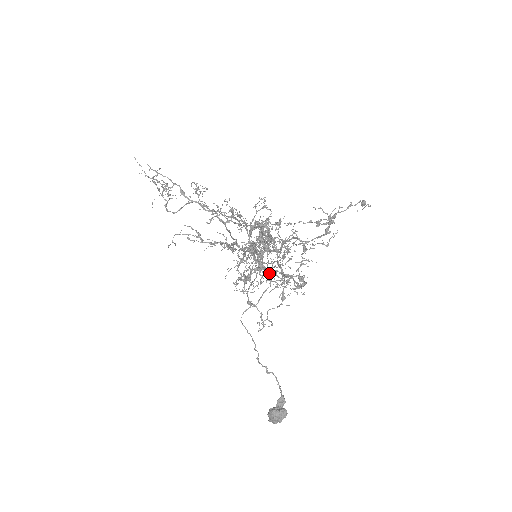
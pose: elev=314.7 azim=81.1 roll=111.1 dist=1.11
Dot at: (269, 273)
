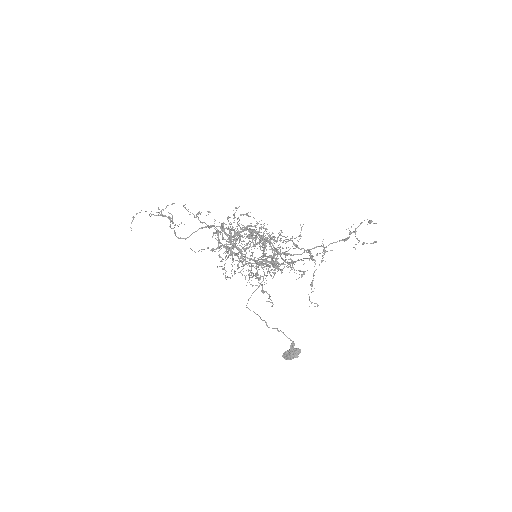
Dot at: occluded
